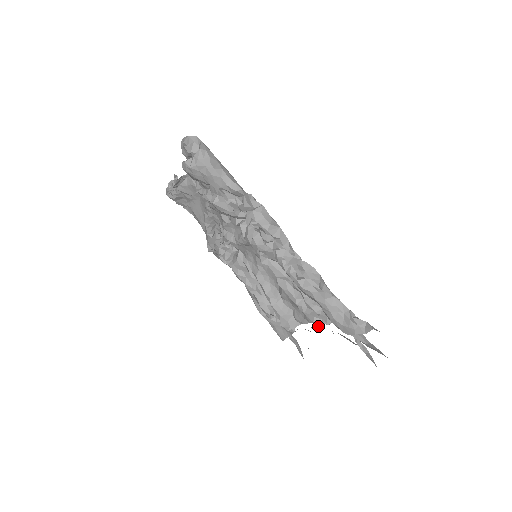
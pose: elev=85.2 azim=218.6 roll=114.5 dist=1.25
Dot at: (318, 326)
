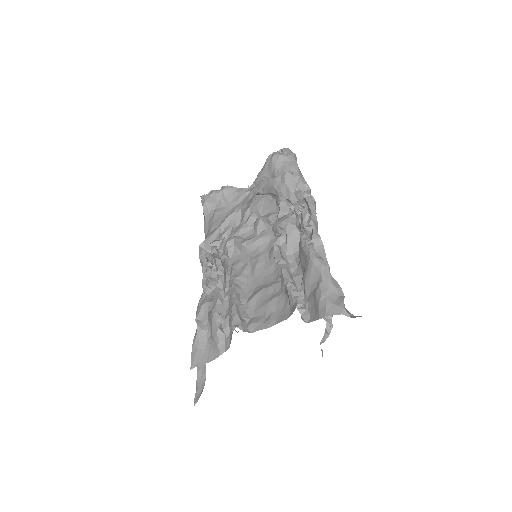
Dot at: (300, 304)
